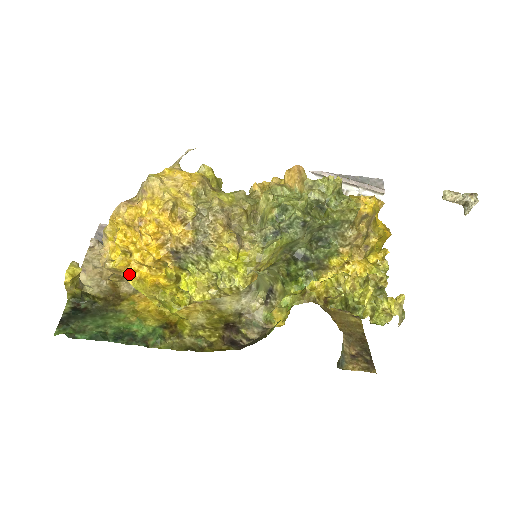
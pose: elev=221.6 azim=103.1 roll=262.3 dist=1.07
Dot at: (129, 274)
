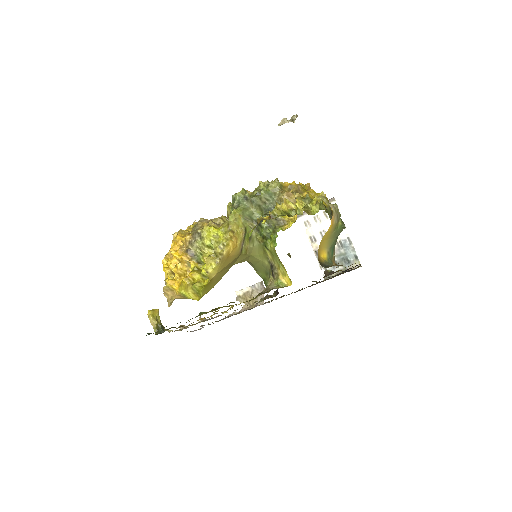
Dot at: (177, 287)
